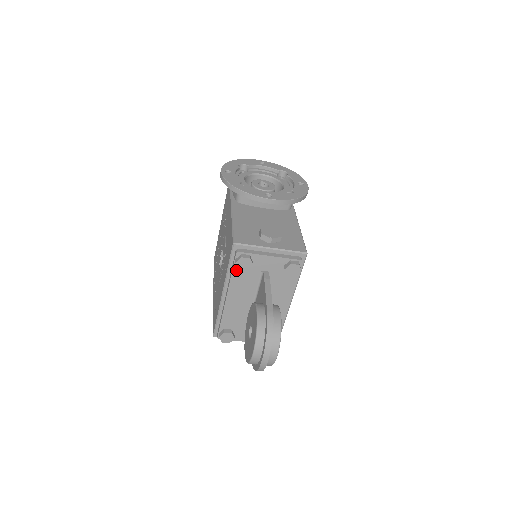
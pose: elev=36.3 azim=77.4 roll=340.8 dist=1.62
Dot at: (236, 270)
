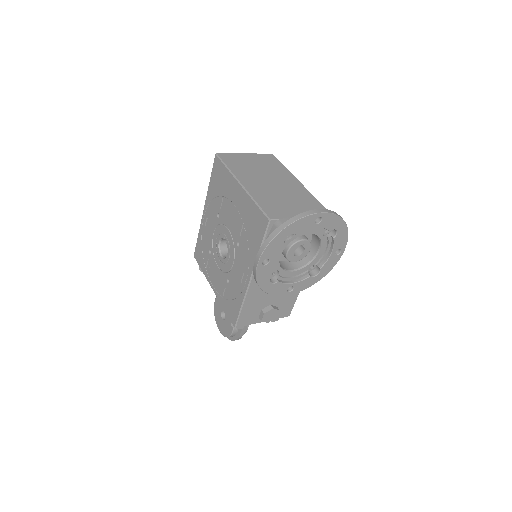
Dot at: occluded
